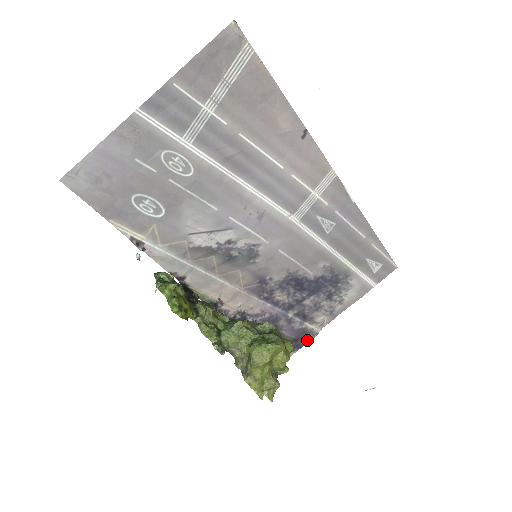
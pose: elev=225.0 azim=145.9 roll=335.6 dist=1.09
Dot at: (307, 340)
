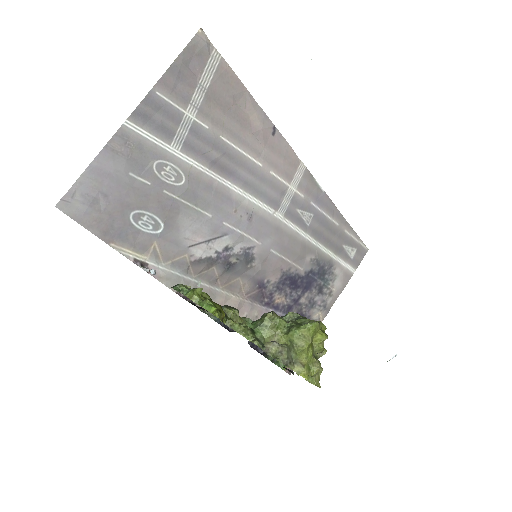
Dot at: occluded
